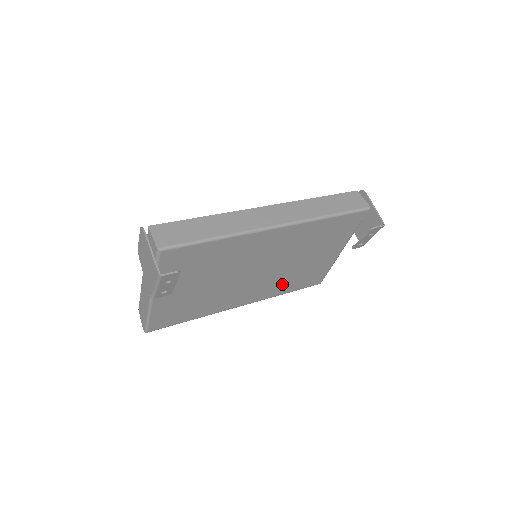
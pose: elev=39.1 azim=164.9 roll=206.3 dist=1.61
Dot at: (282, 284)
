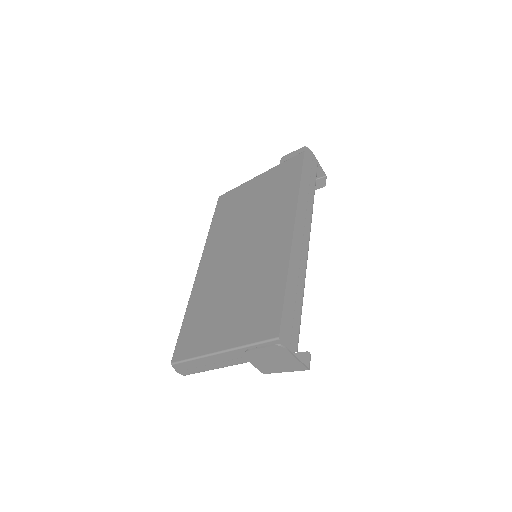
Dot at: occluded
